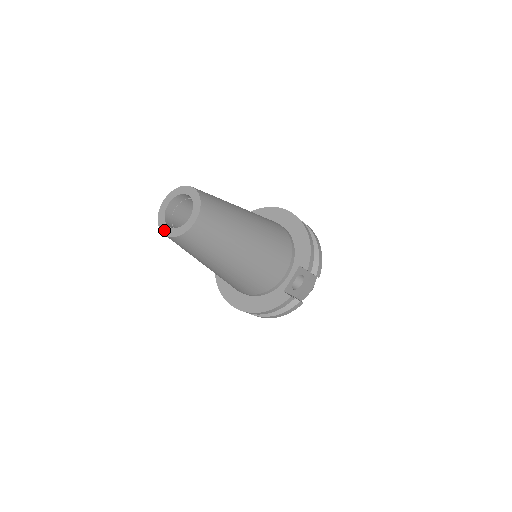
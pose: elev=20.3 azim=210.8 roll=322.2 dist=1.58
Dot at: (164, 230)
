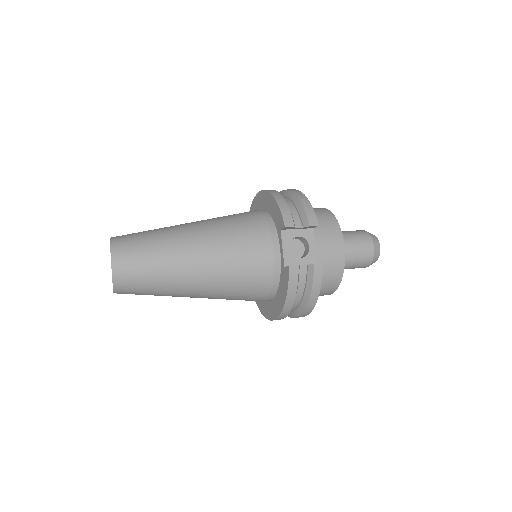
Dot at: occluded
